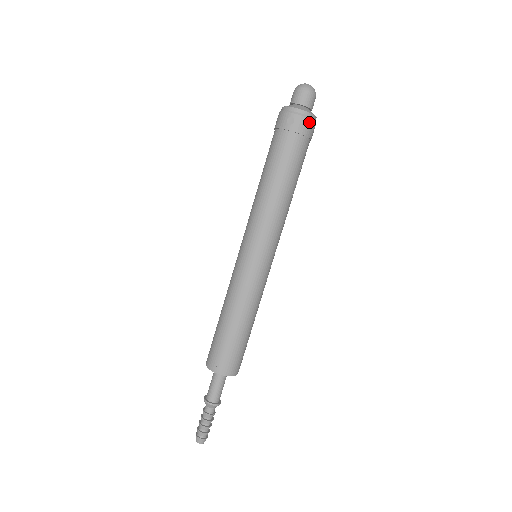
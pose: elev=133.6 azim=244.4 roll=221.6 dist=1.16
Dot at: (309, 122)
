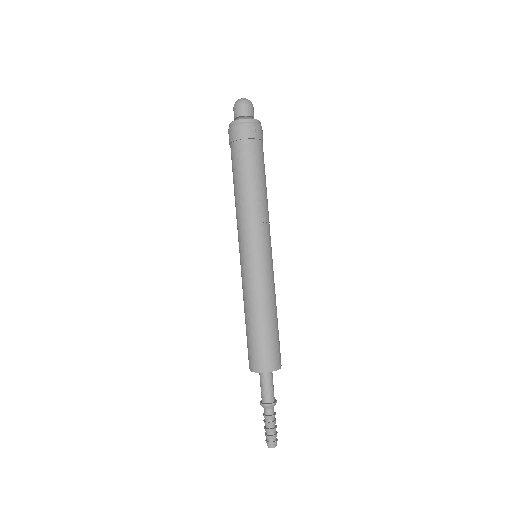
Dot at: occluded
